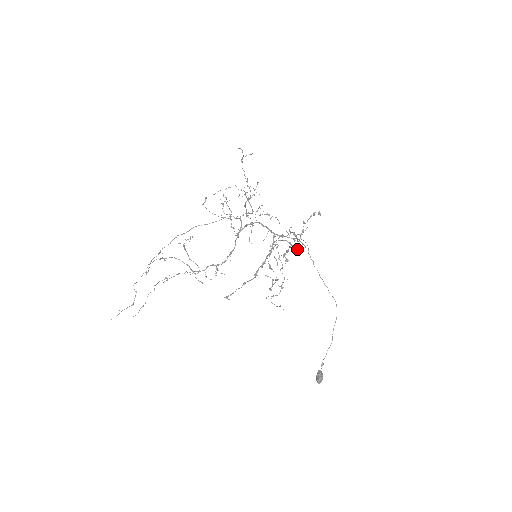
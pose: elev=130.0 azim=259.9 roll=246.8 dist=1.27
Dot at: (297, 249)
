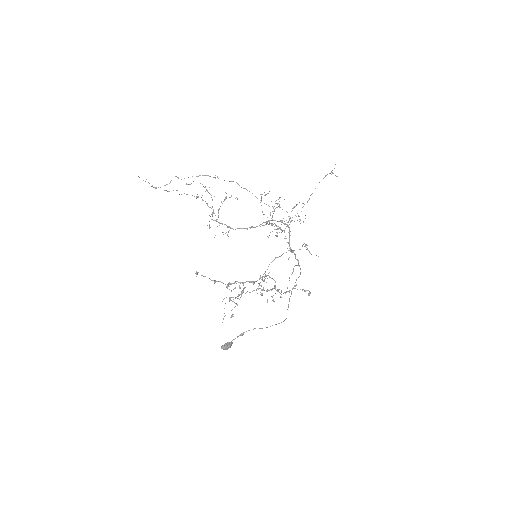
Dot at: (273, 299)
